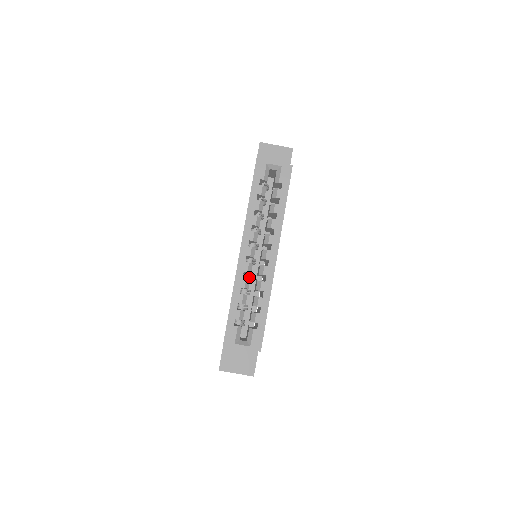
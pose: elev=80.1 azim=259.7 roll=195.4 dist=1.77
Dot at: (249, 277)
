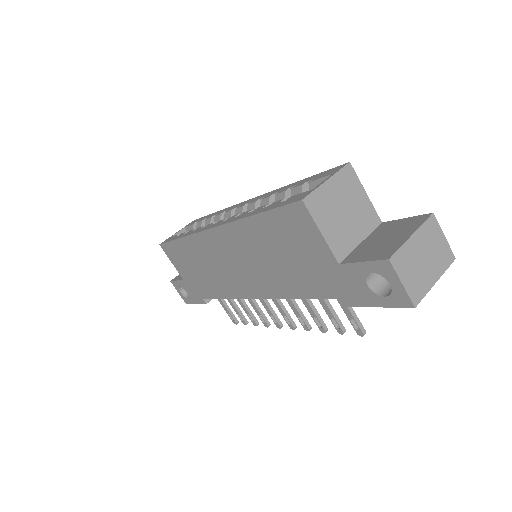
Dot at: occluded
